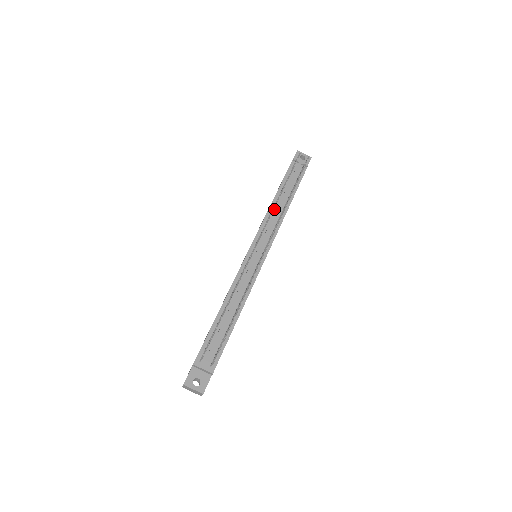
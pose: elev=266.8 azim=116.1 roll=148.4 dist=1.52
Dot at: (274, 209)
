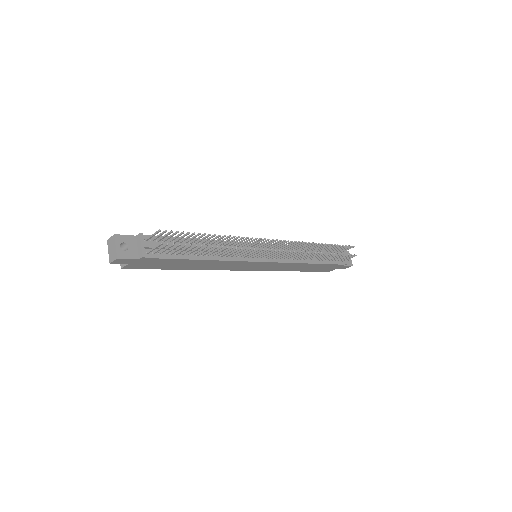
Dot at: occluded
